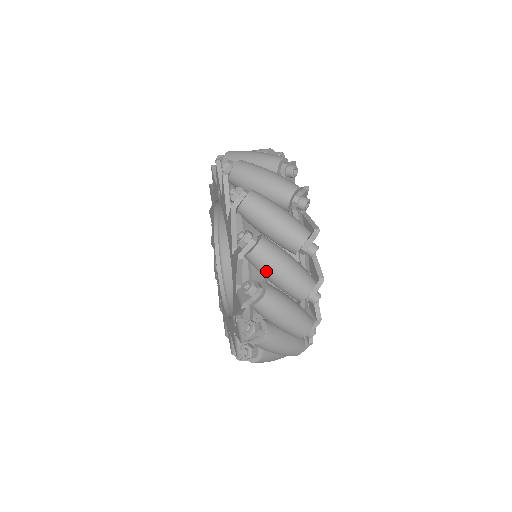
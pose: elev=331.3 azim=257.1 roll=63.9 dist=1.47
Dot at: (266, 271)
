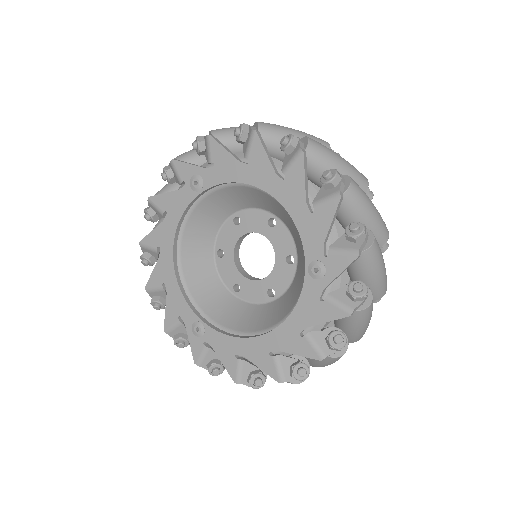
Dot at: (330, 160)
